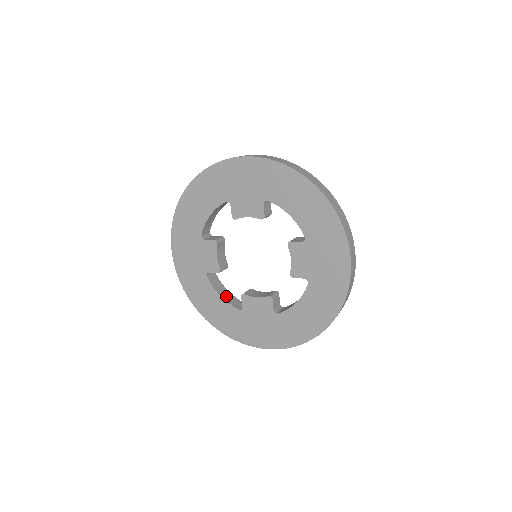
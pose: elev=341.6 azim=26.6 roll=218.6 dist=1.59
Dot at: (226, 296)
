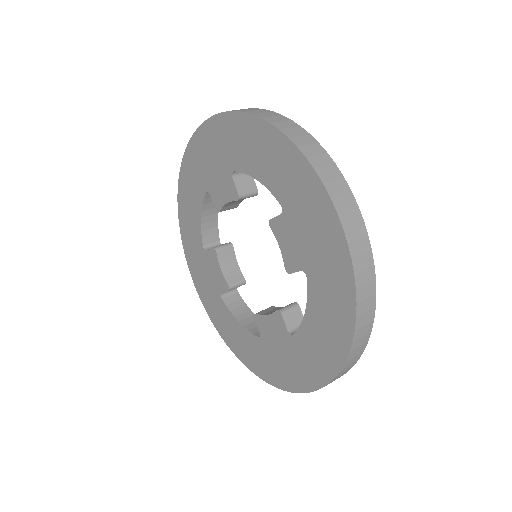
Dot at: (248, 321)
